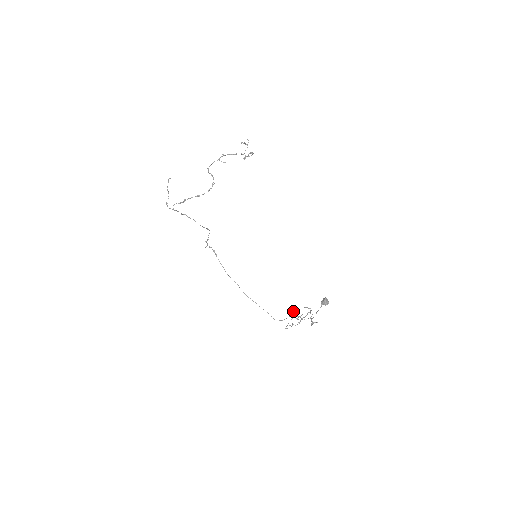
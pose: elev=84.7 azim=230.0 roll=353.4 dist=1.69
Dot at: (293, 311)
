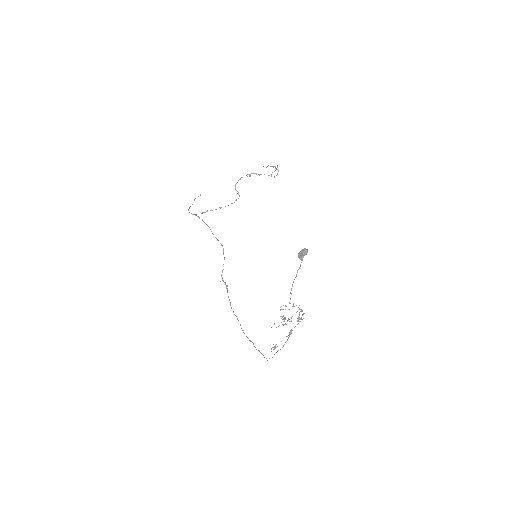
Dot at: occluded
